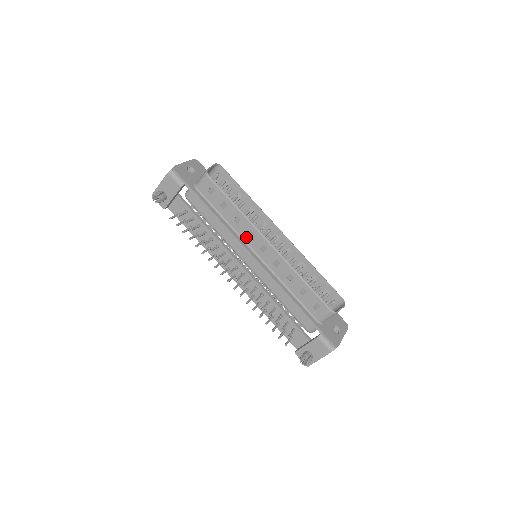
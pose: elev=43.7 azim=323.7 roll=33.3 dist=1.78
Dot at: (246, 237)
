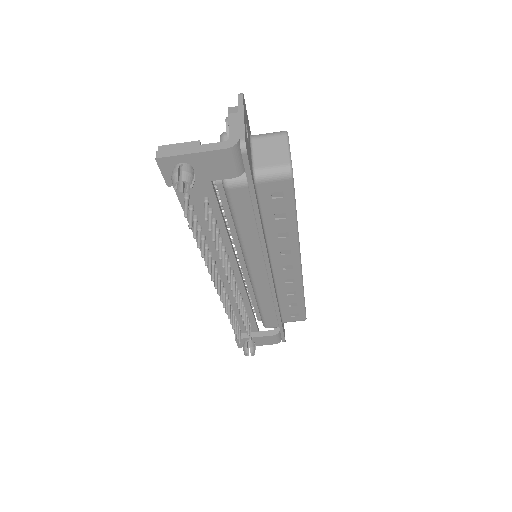
Dot at: (276, 253)
